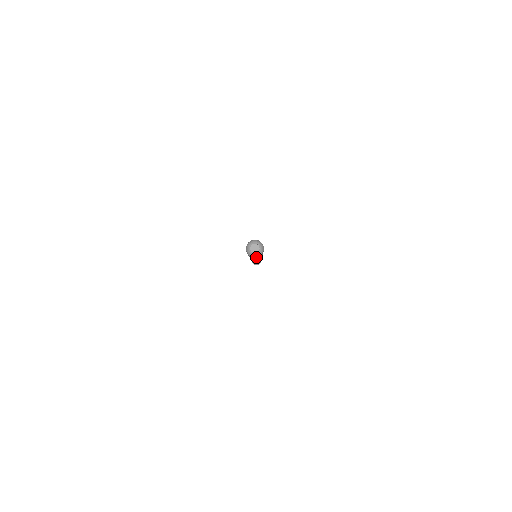
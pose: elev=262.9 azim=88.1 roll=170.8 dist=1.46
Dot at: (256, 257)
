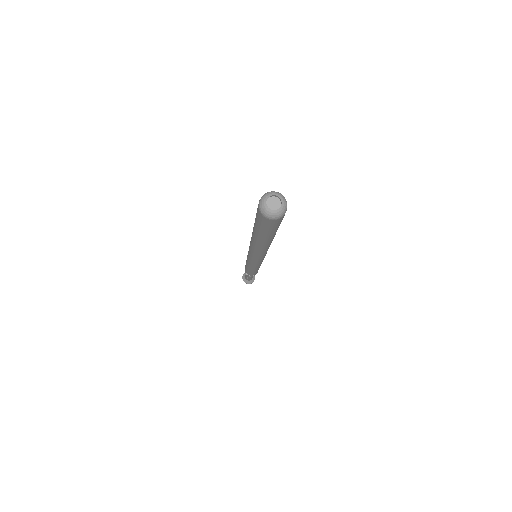
Dot at: (279, 218)
